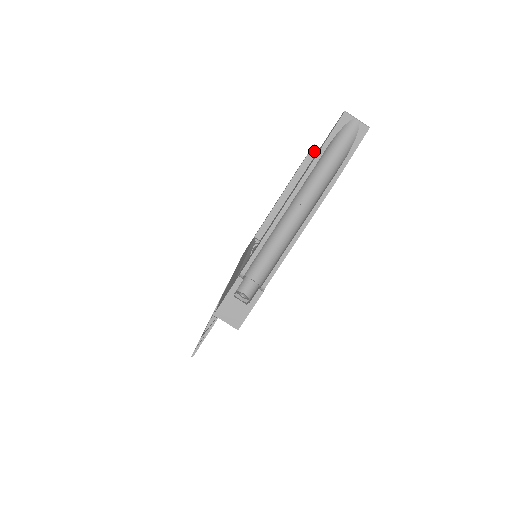
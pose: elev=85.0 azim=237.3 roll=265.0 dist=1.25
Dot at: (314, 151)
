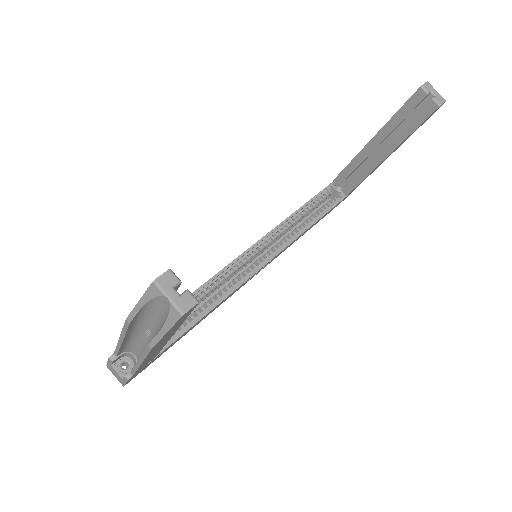
Dot at: (418, 97)
